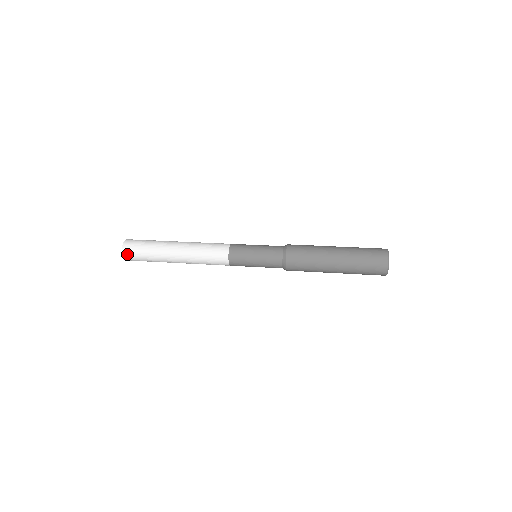
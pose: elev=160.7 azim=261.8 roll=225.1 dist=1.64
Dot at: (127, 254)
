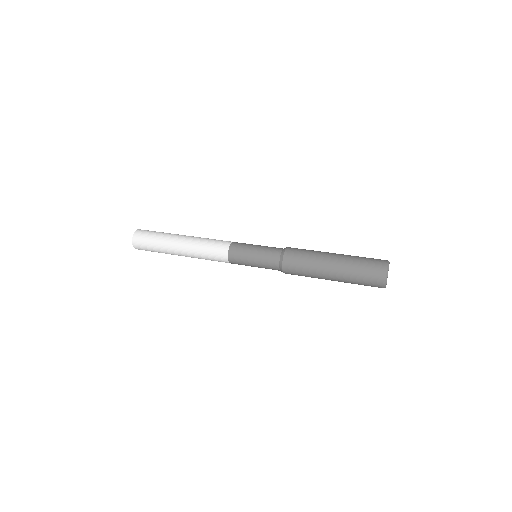
Dot at: (137, 237)
